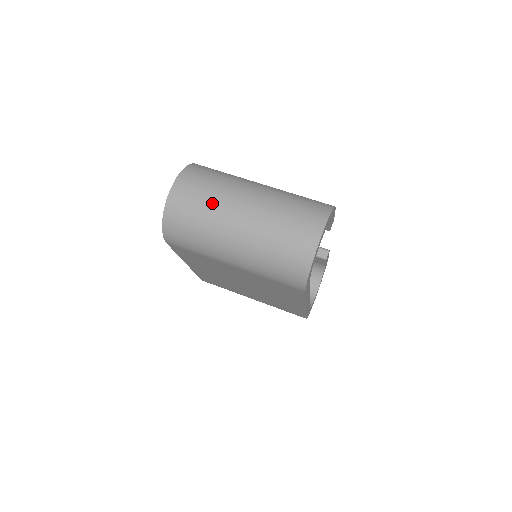
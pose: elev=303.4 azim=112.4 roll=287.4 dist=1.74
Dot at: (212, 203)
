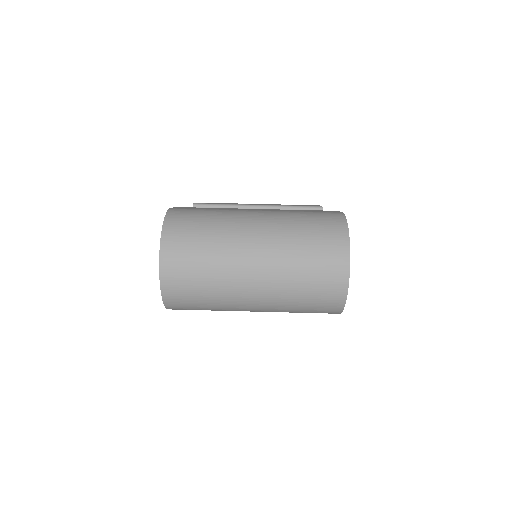
Dot at: (215, 273)
